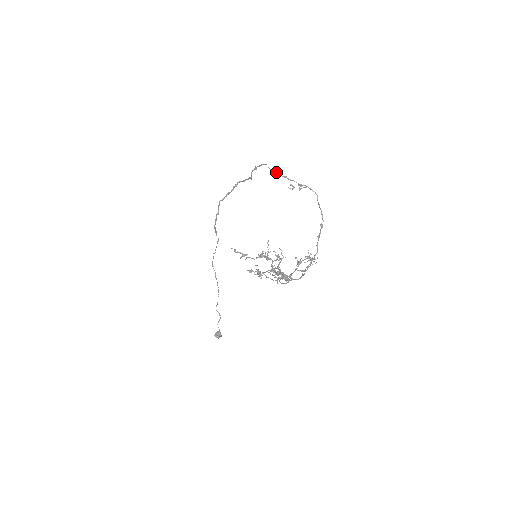
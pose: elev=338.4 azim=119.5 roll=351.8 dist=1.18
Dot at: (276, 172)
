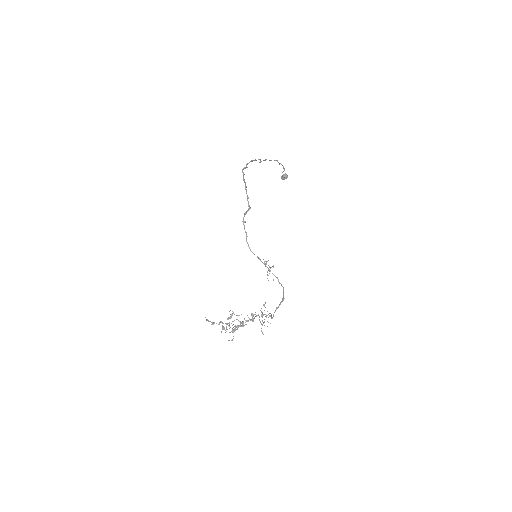
Dot at: occluded
